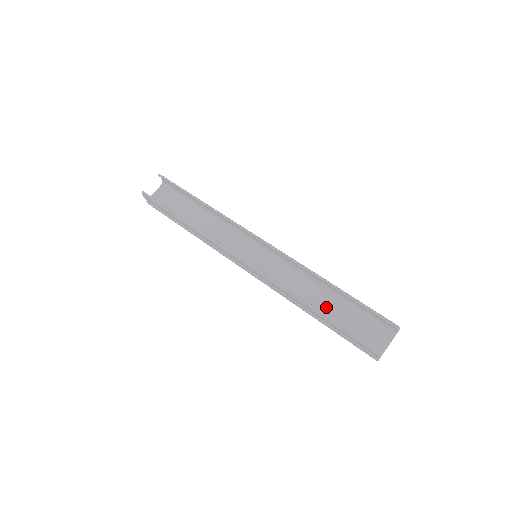
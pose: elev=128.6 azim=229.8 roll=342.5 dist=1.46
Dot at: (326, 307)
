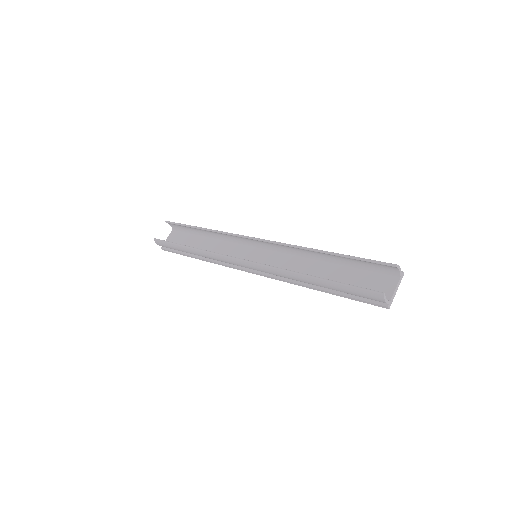
Dot at: (327, 277)
